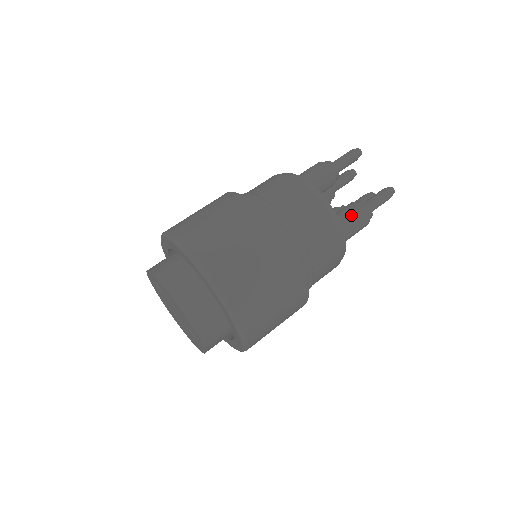
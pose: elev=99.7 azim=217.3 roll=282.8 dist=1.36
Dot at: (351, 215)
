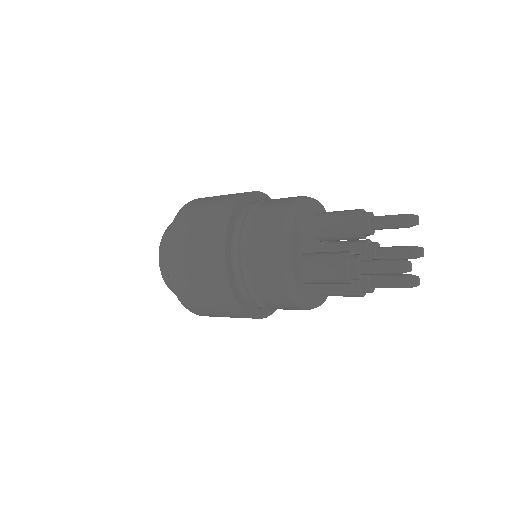
Dot at: (330, 255)
